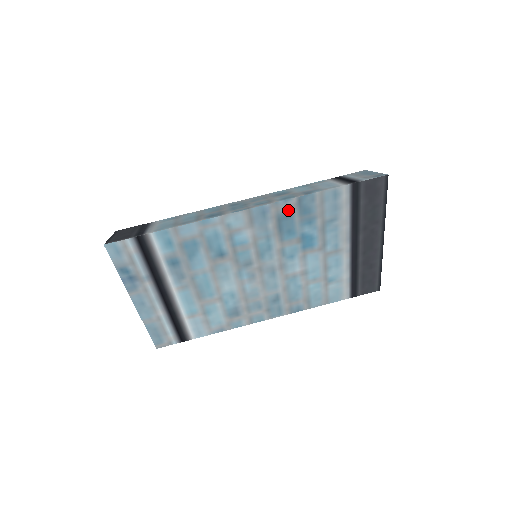
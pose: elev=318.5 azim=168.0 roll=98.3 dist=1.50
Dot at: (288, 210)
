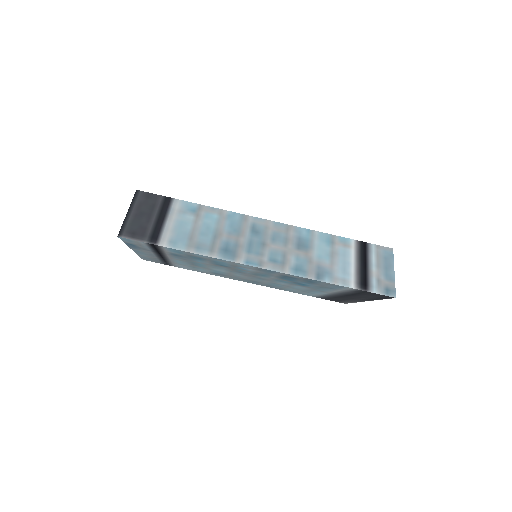
Dot at: (295, 277)
